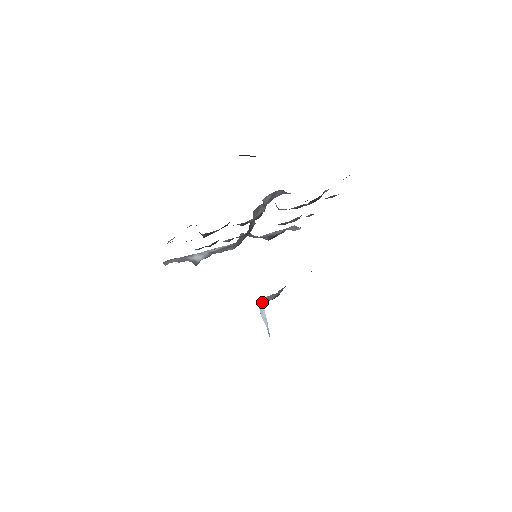
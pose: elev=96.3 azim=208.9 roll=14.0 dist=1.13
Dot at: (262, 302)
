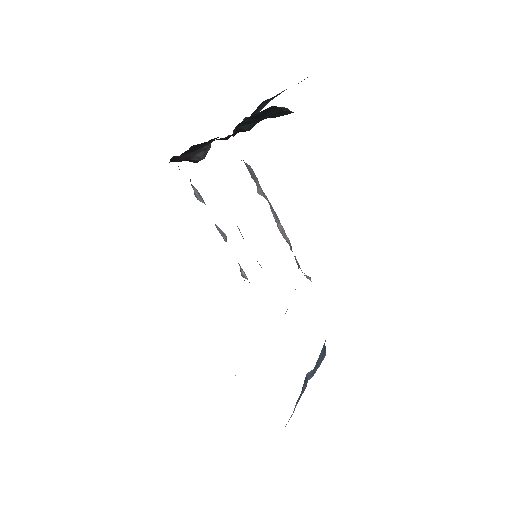
Dot at: occluded
